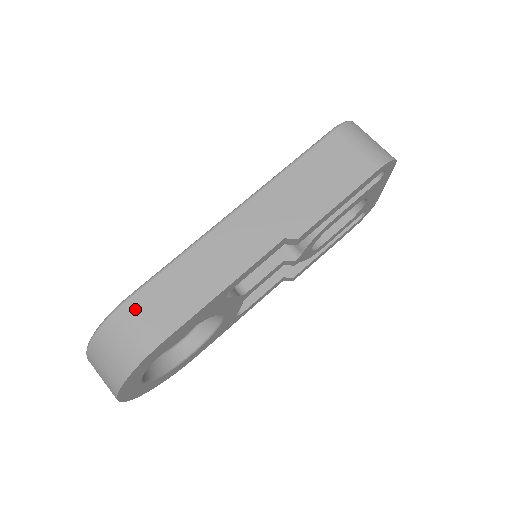
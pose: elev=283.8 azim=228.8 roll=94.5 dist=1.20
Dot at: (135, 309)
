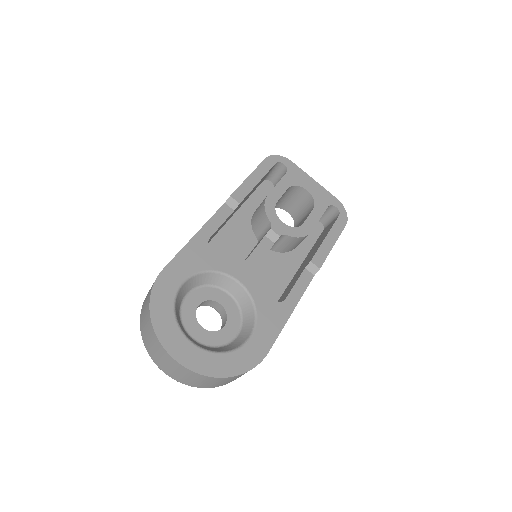
Dot at: occluded
